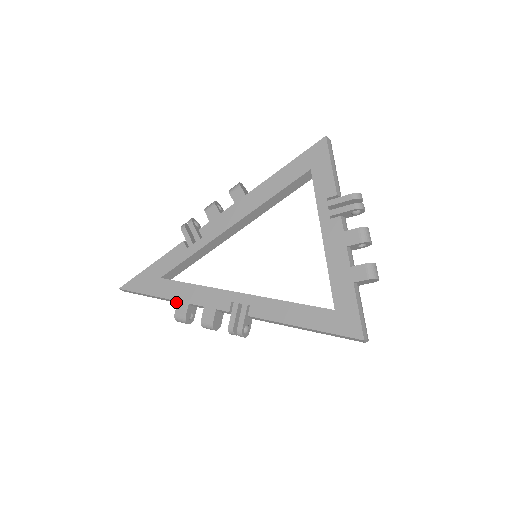
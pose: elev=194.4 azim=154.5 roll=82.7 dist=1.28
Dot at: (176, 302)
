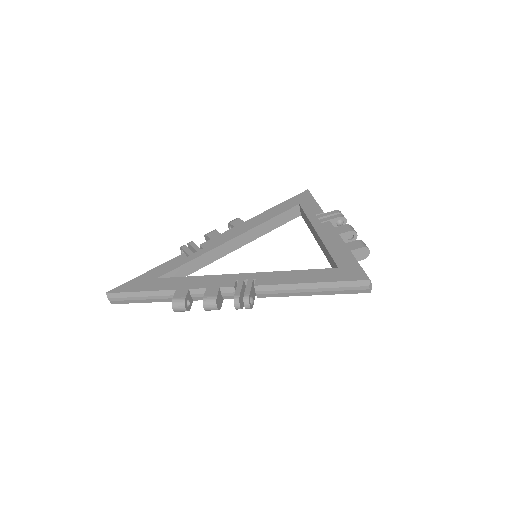
Dot at: (172, 294)
